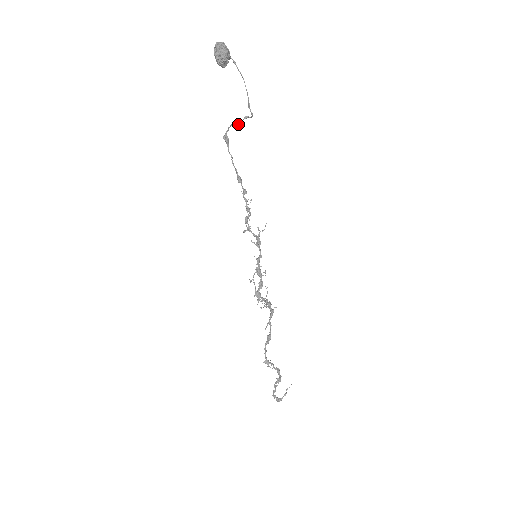
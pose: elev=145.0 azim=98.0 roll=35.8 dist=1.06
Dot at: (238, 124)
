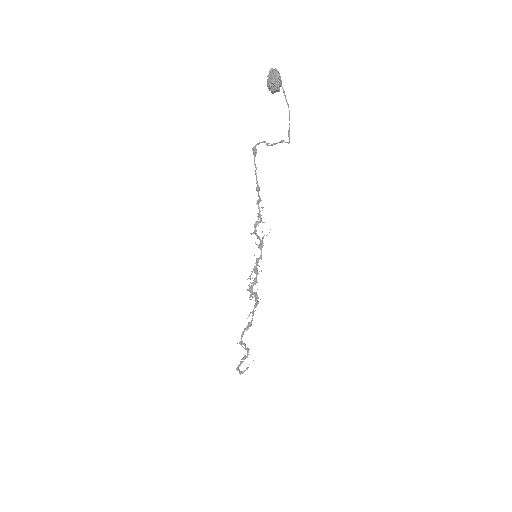
Dot at: occluded
